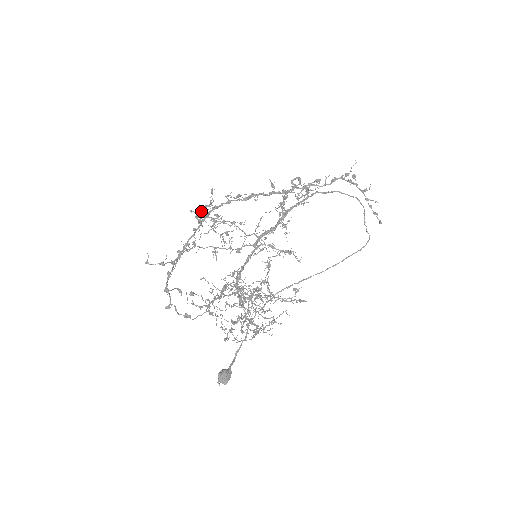
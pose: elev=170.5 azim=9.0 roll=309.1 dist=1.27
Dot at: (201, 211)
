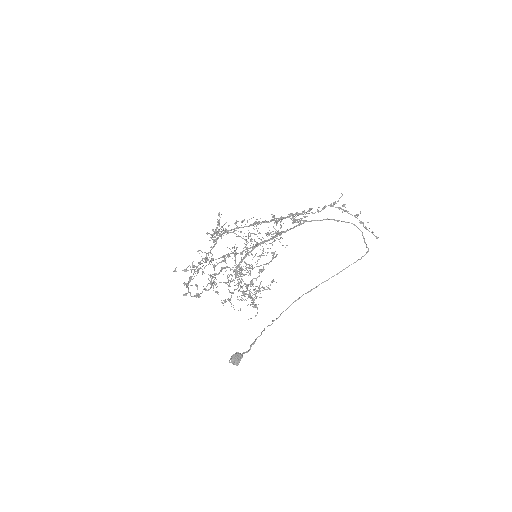
Dot at: (212, 229)
